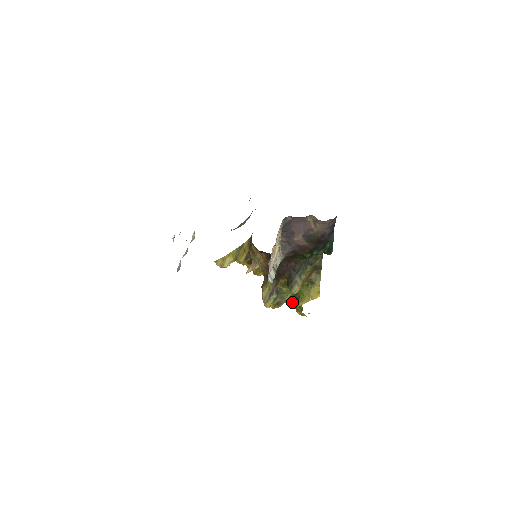
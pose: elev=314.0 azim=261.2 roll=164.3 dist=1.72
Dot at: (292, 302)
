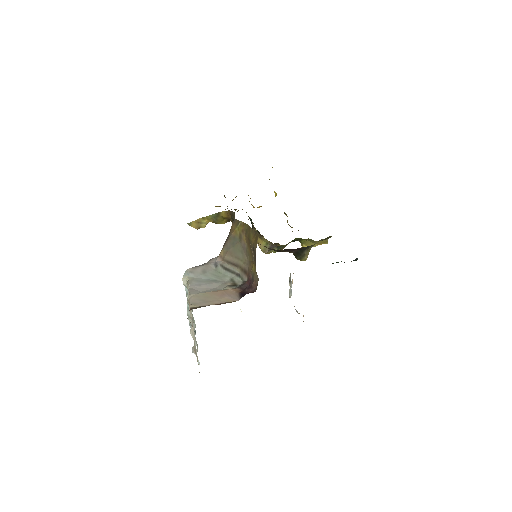
Dot at: occluded
